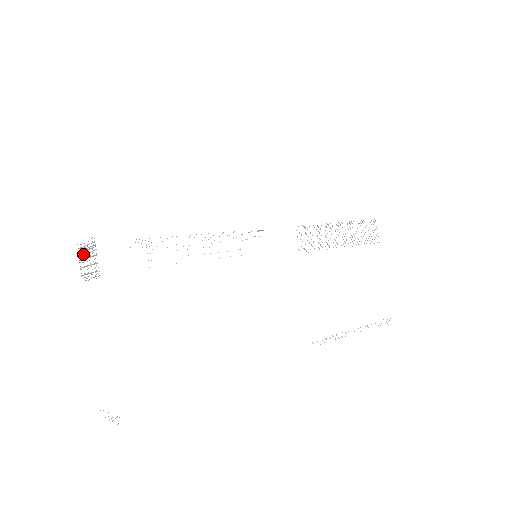
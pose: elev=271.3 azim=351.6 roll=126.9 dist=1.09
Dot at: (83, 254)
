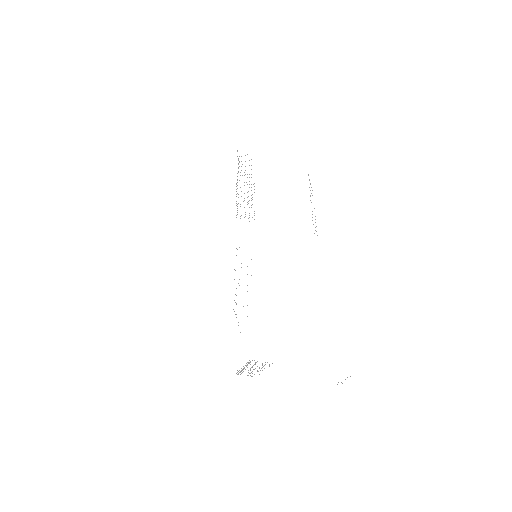
Dot at: occluded
